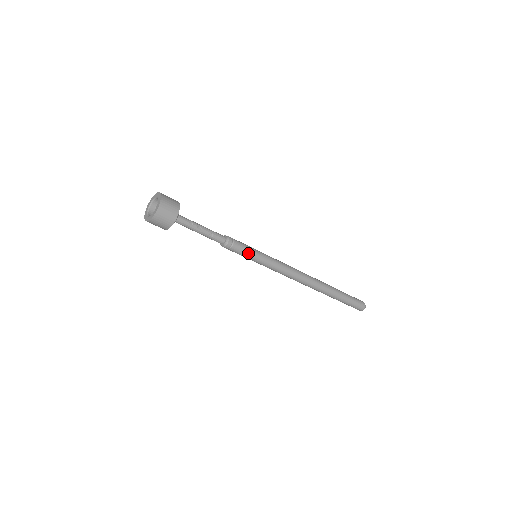
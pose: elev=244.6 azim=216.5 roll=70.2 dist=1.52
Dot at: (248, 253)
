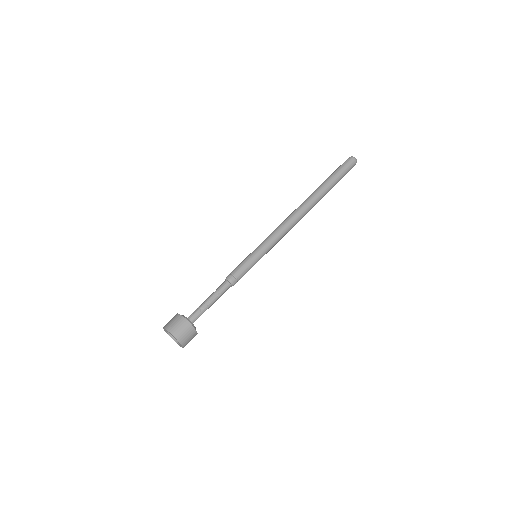
Dot at: (250, 265)
